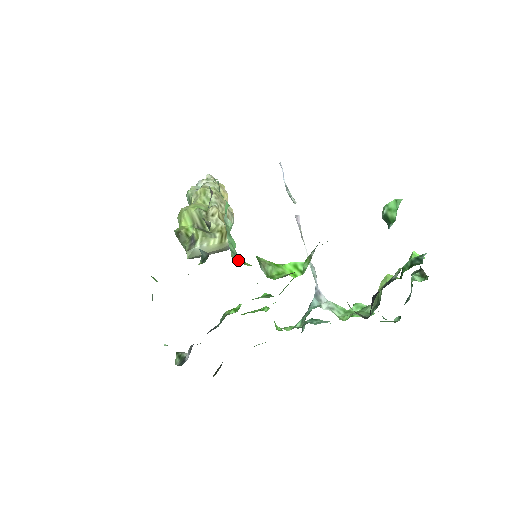
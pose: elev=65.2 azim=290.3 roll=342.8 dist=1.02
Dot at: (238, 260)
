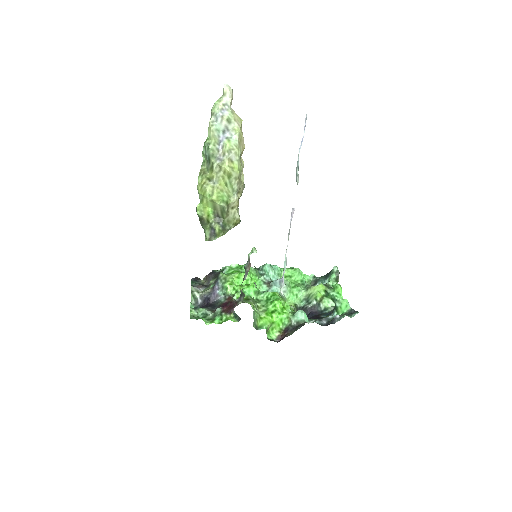
Dot at: (255, 322)
